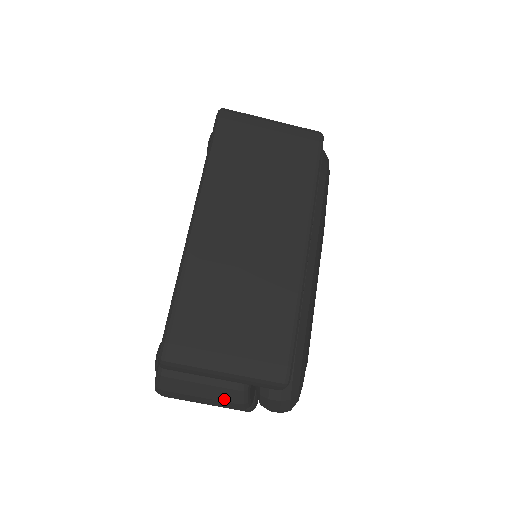
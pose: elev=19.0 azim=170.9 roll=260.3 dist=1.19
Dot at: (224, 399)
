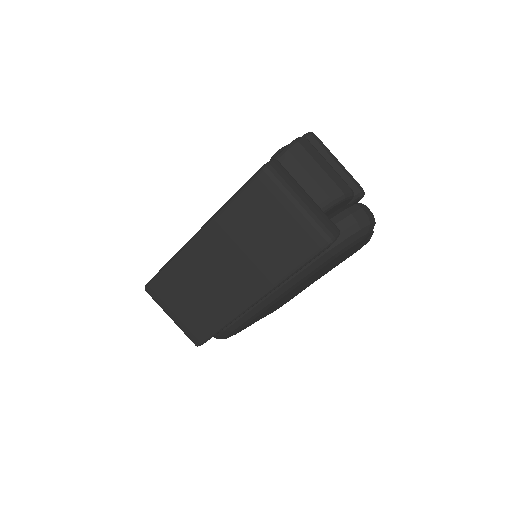
Dot at: occluded
